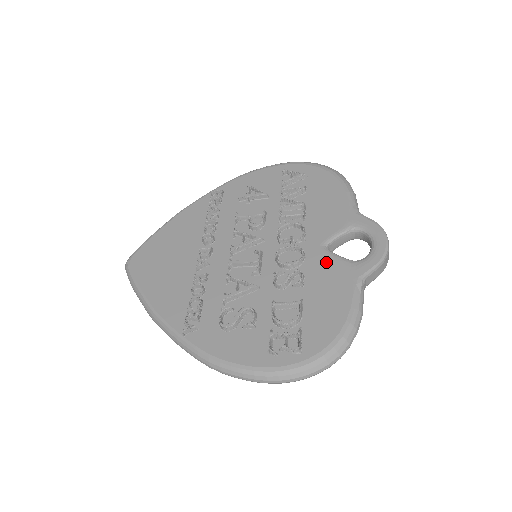
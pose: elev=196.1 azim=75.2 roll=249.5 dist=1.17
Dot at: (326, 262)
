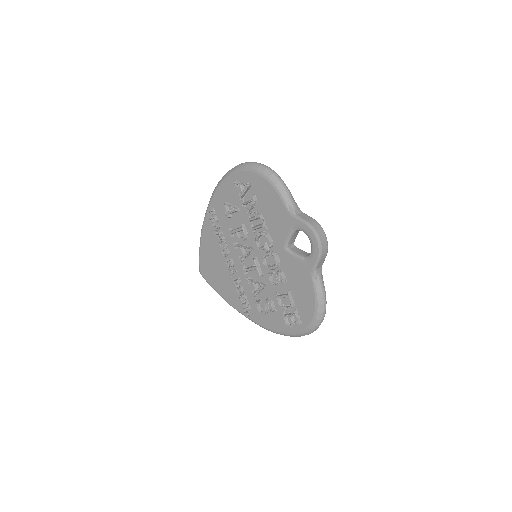
Dot at: (291, 262)
